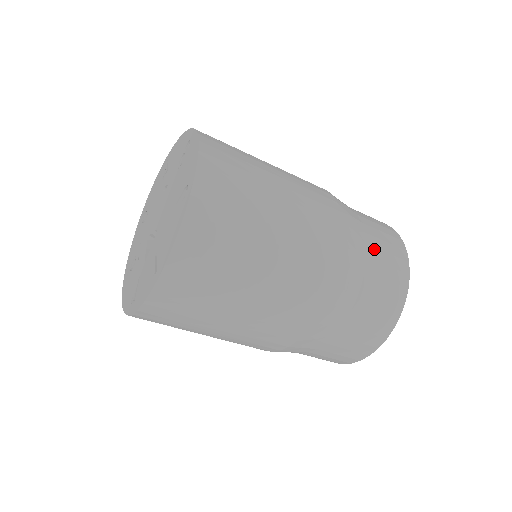
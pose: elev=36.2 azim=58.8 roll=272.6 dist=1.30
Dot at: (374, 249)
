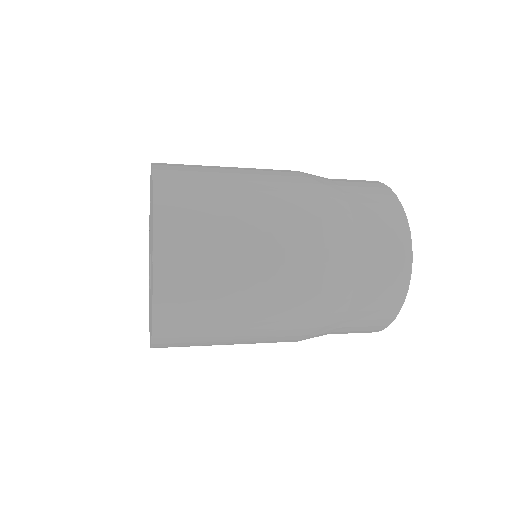
Dot at: (365, 244)
